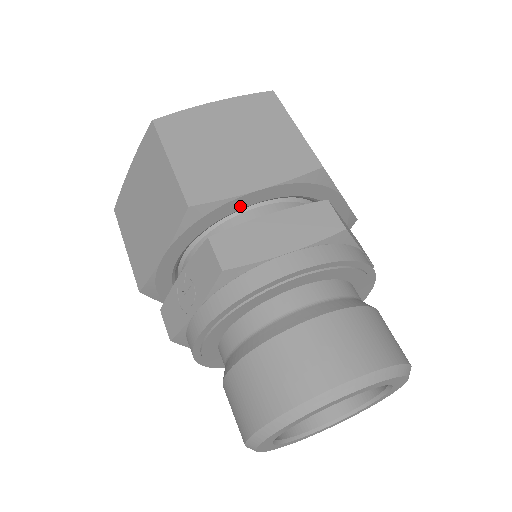
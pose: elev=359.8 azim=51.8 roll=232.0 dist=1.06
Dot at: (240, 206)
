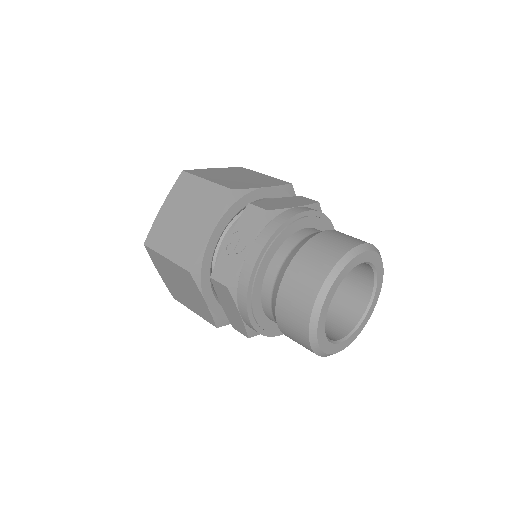
Dot at: (256, 198)
